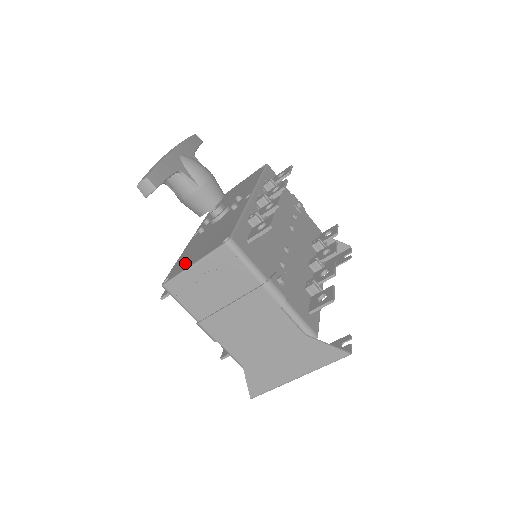
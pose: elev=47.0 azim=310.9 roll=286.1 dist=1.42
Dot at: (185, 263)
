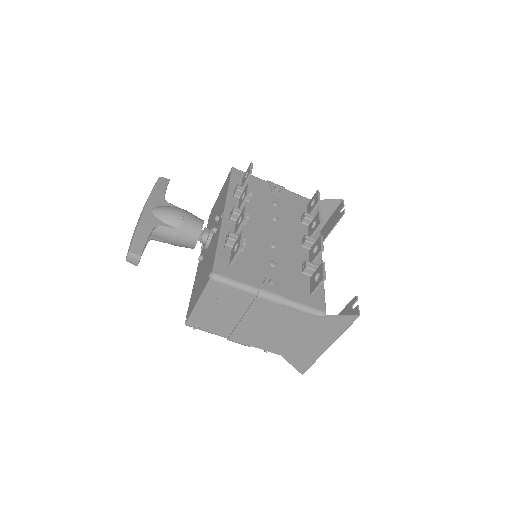
Dot at: (194, 300)
